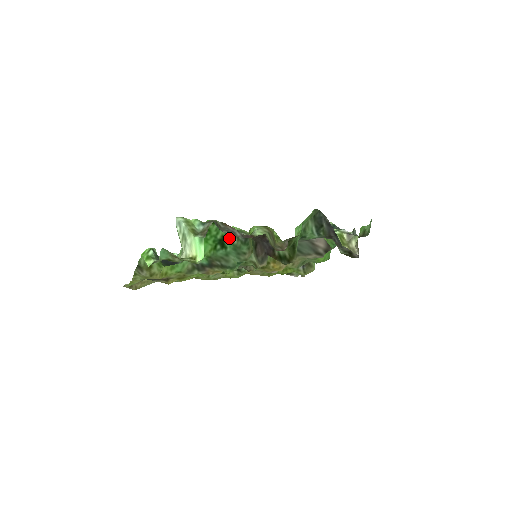
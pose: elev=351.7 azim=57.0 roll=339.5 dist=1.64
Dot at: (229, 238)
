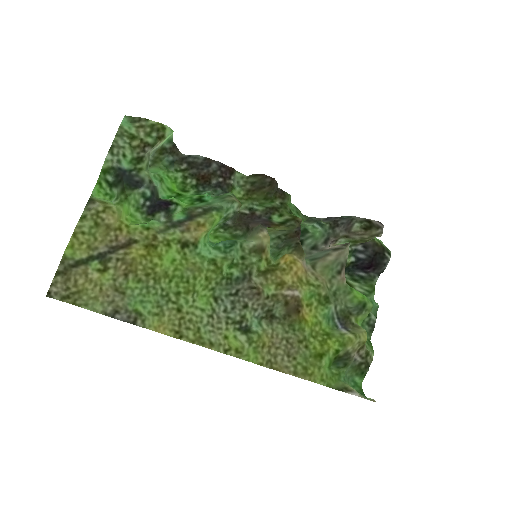
Dot at: (208, 196)
